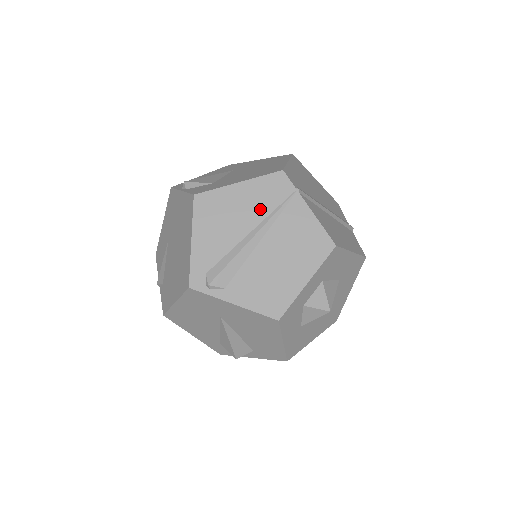
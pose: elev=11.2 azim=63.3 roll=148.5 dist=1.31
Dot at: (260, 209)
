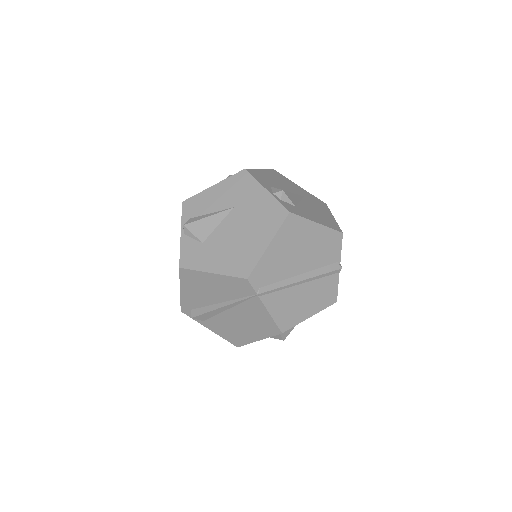
Dot at: (228, 294)
